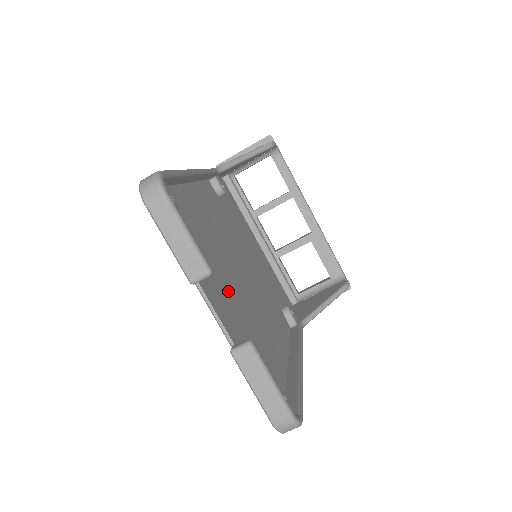
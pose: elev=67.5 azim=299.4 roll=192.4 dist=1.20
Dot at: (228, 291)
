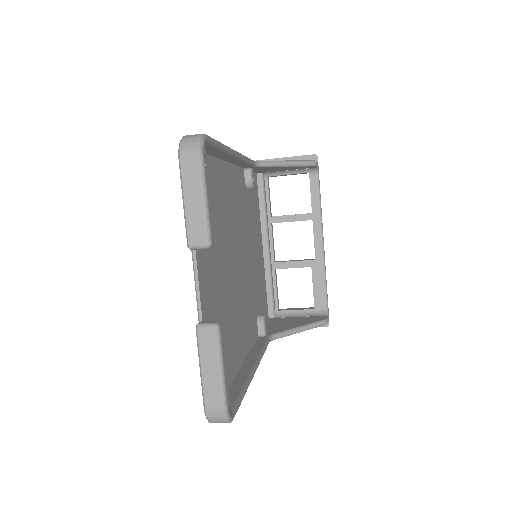
Dot at: (218, 272)
